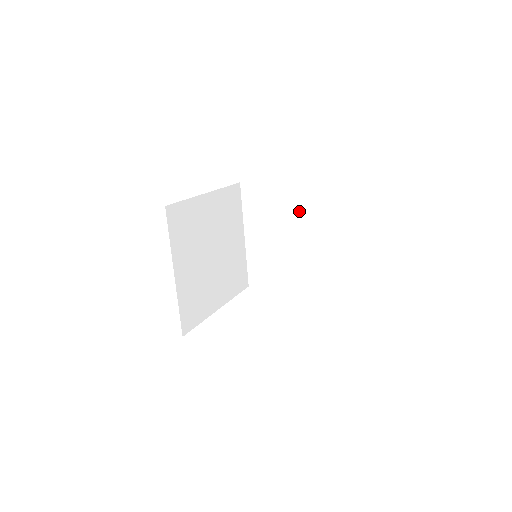
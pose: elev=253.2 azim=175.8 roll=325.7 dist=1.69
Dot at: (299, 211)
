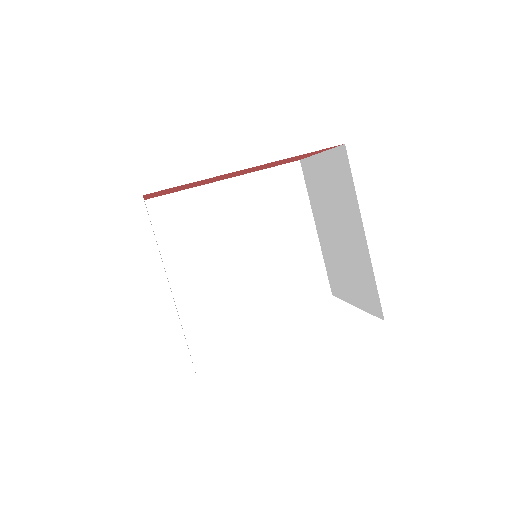
Dot at: (339, 192)
